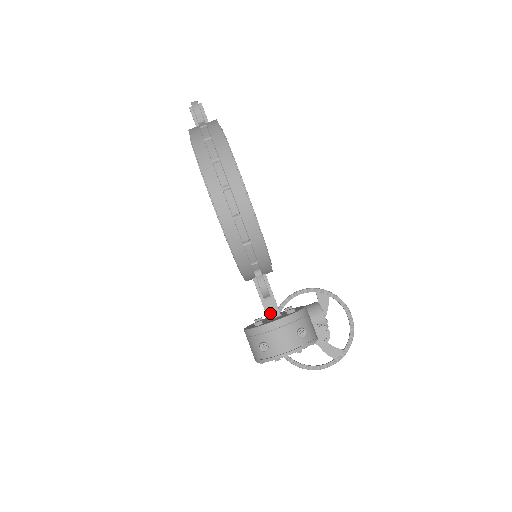
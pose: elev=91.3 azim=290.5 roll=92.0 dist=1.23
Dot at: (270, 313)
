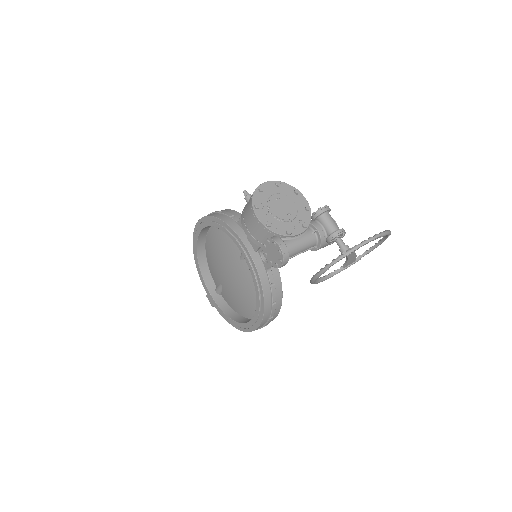
Dot at: occluded
